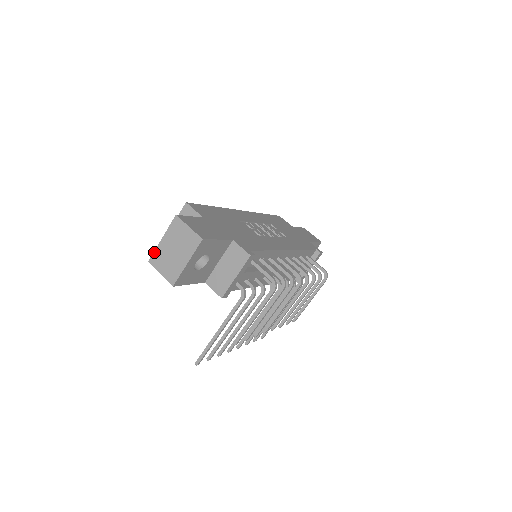
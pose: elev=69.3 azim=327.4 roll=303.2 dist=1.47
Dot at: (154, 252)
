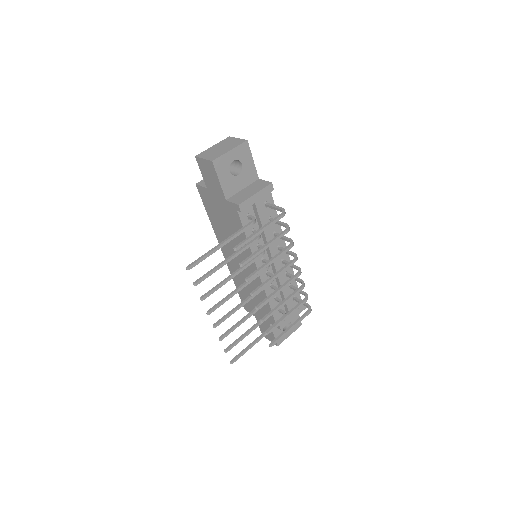
Dot at: (203, 152)
